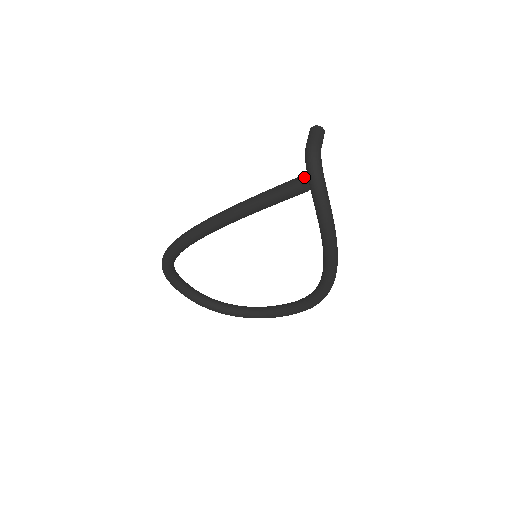
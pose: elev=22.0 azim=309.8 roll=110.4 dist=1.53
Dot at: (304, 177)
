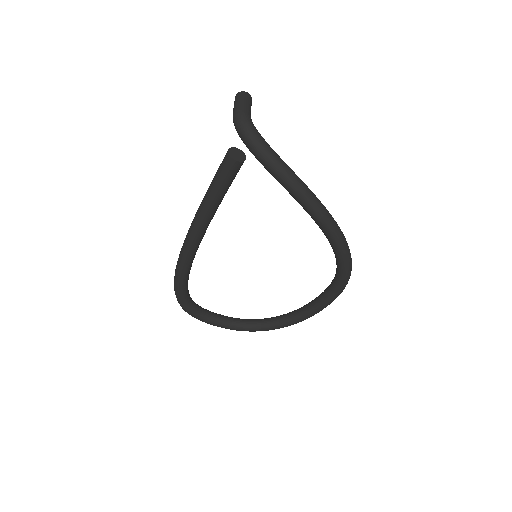
Dot at: (234, 149)
